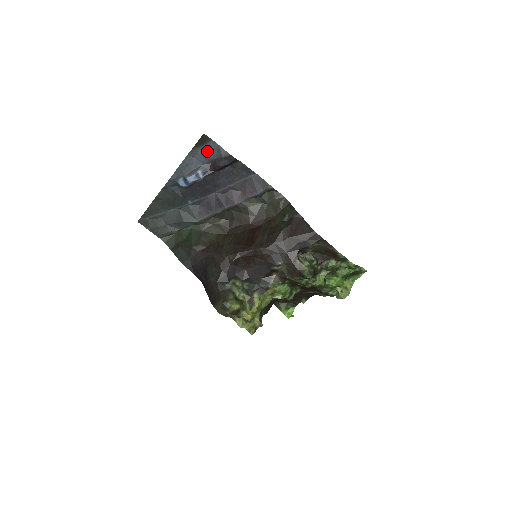
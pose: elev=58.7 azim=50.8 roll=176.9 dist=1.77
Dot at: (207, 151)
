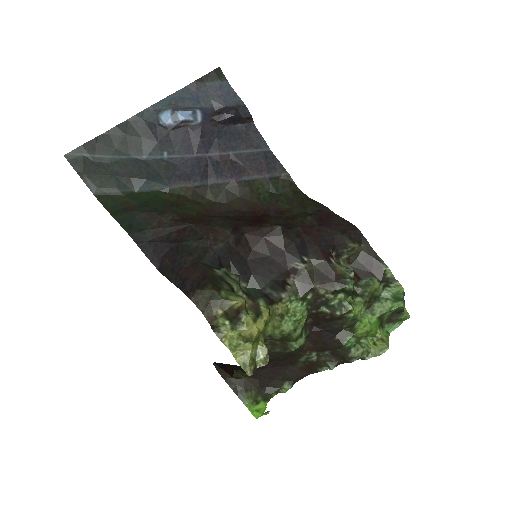
Dot at: (216, 92)
